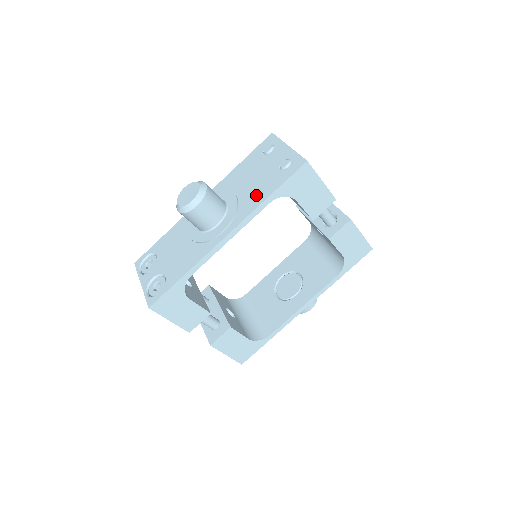
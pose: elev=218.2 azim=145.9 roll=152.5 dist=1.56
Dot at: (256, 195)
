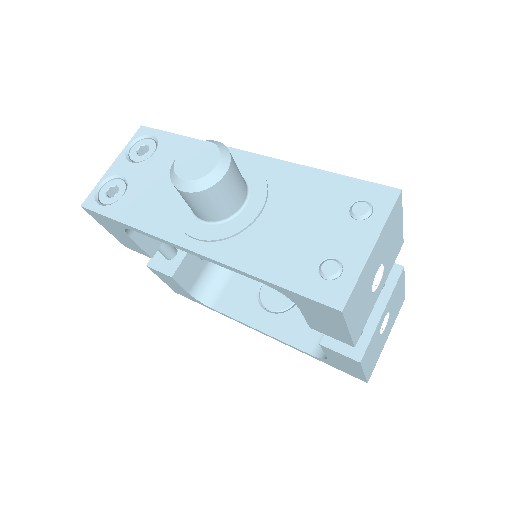
Dot at: (264, 252)
